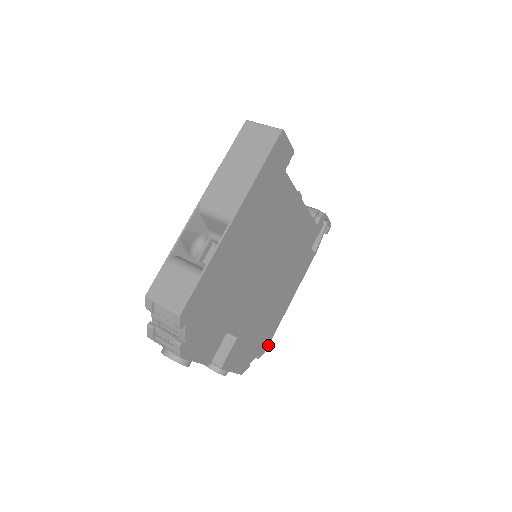
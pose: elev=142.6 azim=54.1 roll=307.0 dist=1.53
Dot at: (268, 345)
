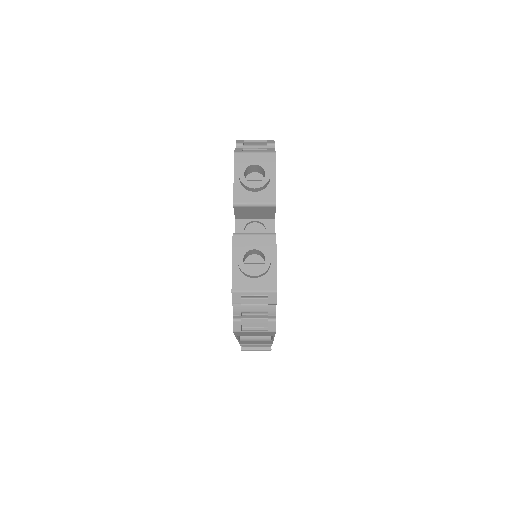
Dot at: (275, 333)
